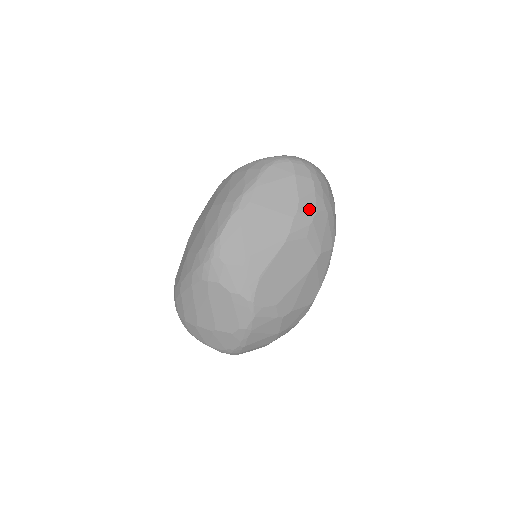
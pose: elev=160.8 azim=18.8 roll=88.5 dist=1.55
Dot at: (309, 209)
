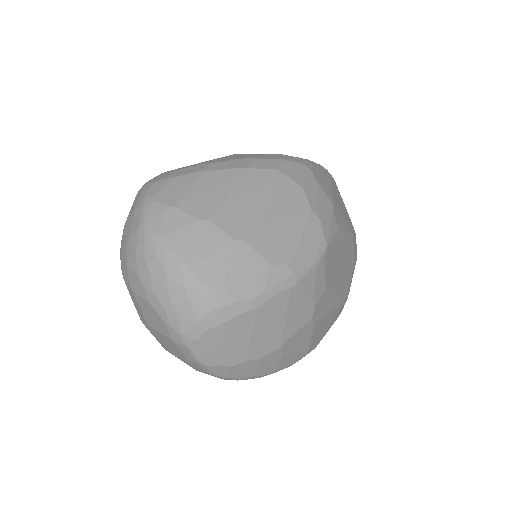
Dot at: occluded
